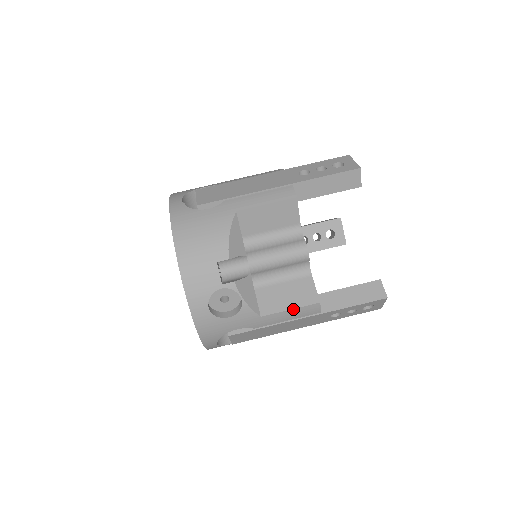
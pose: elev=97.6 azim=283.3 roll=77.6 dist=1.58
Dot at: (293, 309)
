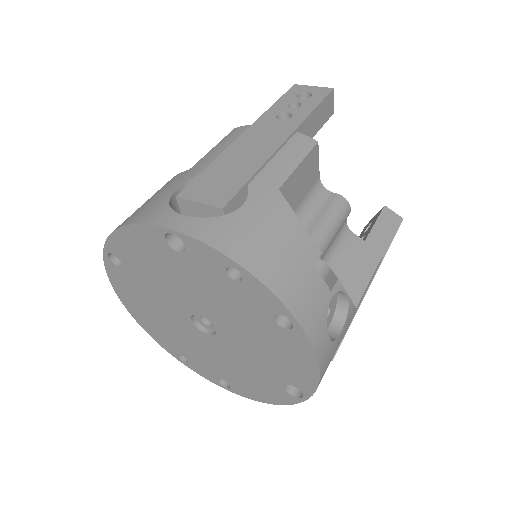
Dot at: (371, 278)
